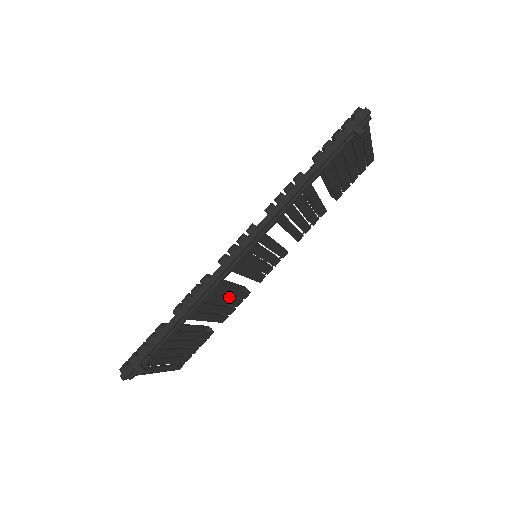
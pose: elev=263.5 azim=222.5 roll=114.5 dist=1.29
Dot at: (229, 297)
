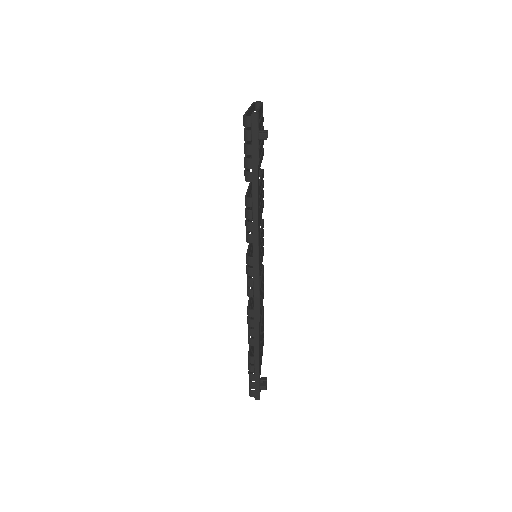
Dot at: (261, 290)
